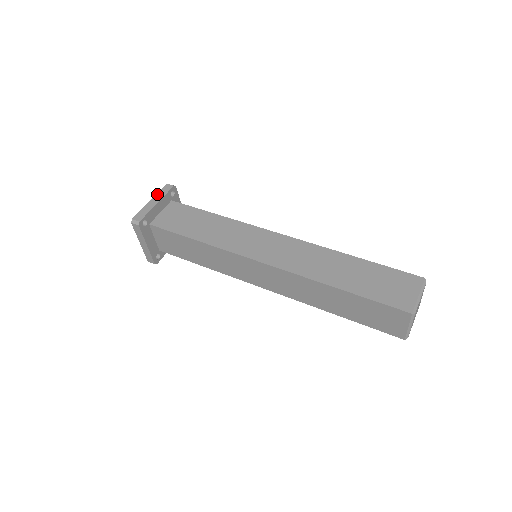
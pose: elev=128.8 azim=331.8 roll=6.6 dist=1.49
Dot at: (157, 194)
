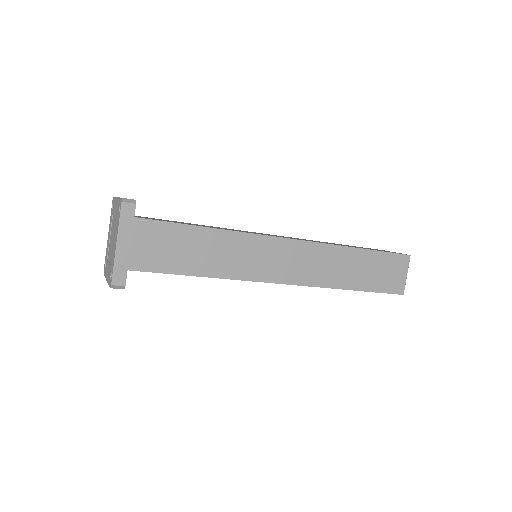
Dot at: (120, 228)
